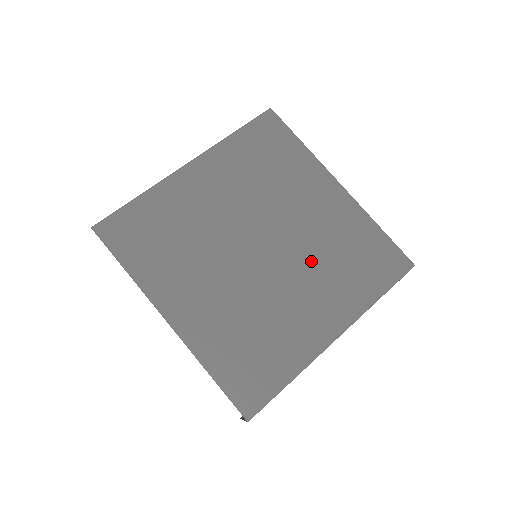
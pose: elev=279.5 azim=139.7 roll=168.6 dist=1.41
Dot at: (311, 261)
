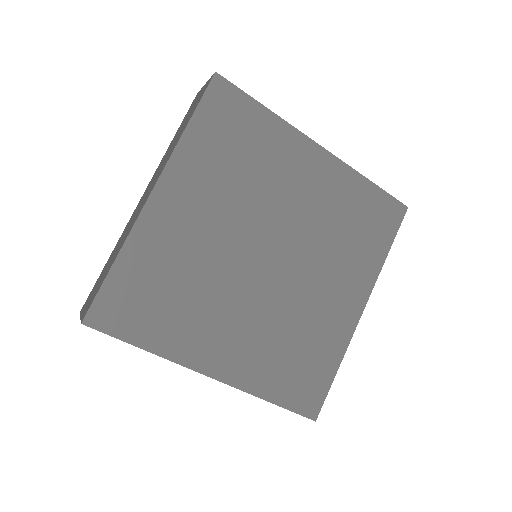
Dot at: (320, 248)
